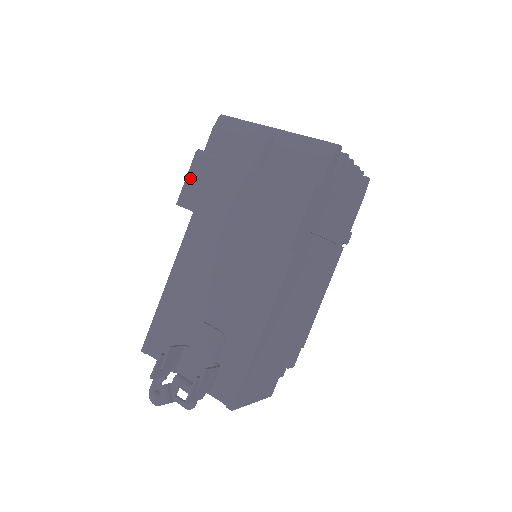
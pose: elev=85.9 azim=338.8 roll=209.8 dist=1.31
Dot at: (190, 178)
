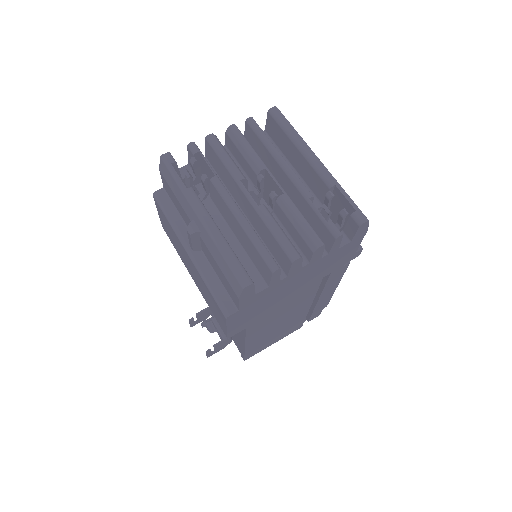
Dot at: (159, 215)
